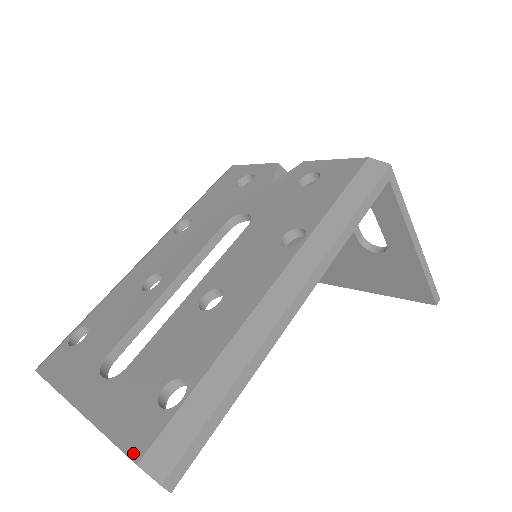
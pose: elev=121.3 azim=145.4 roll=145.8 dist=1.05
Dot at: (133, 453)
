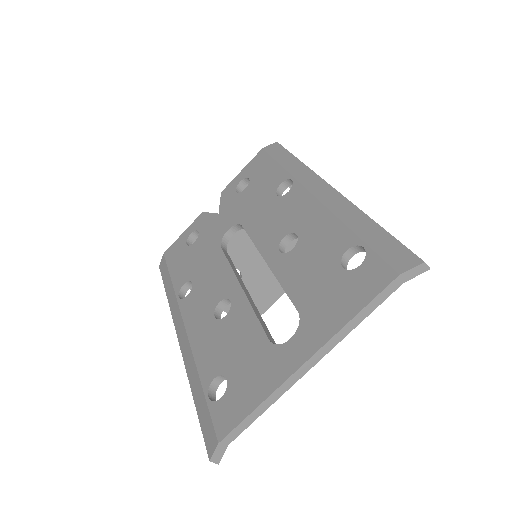
Dot at: (387, 281)
